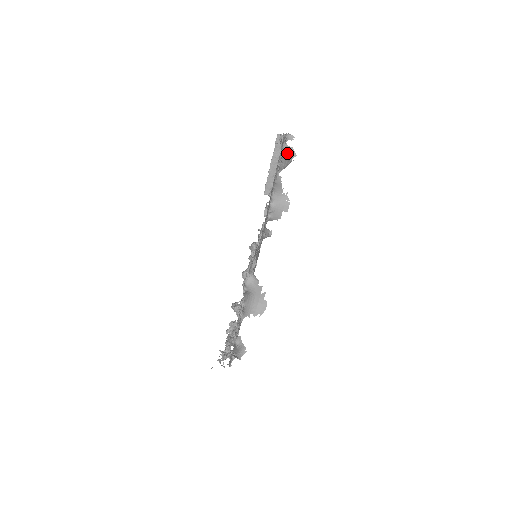
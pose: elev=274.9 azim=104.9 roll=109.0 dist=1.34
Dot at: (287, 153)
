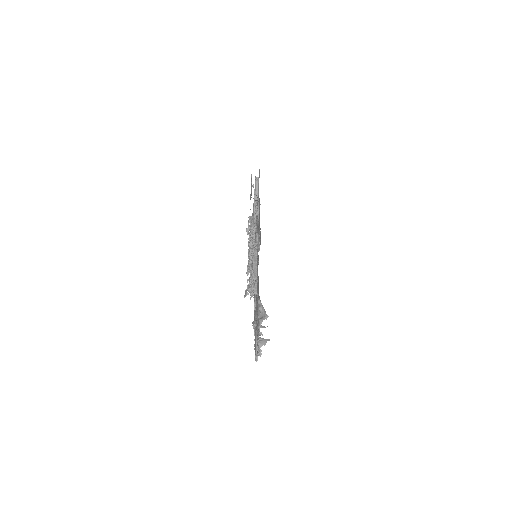
Dot at: occluded
